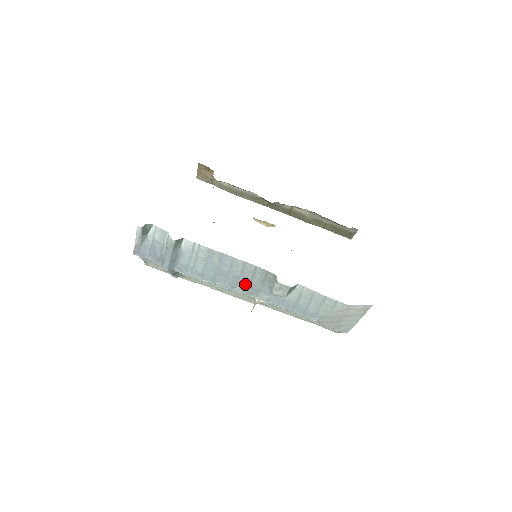
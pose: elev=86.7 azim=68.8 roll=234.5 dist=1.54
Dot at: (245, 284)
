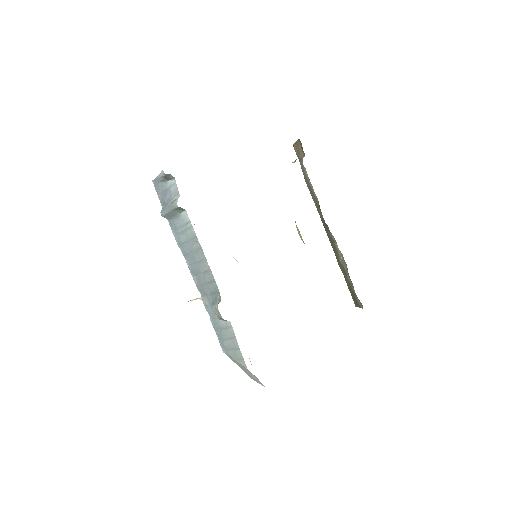
Dot at: (201, 281)
